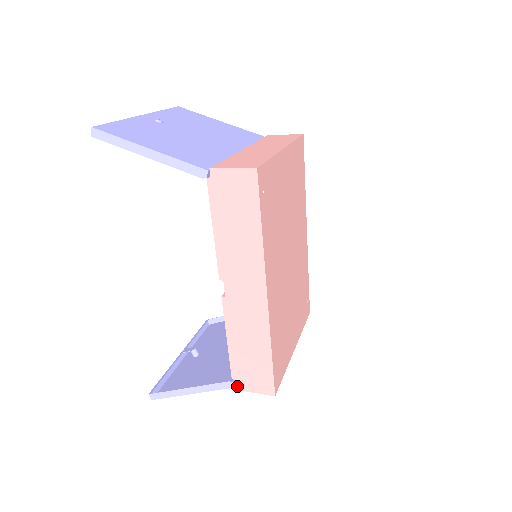
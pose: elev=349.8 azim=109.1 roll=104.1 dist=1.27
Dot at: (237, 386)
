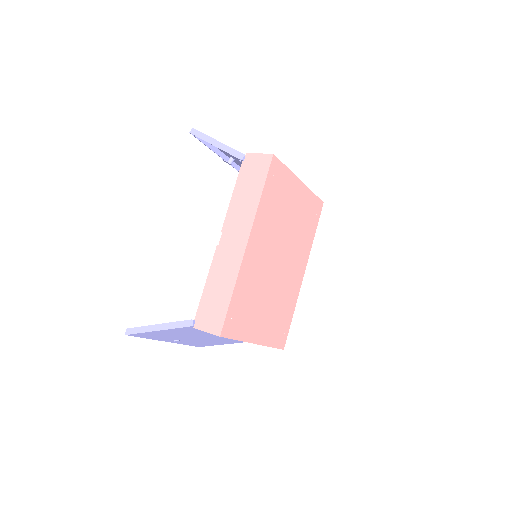
Dot at: (195, 324)
